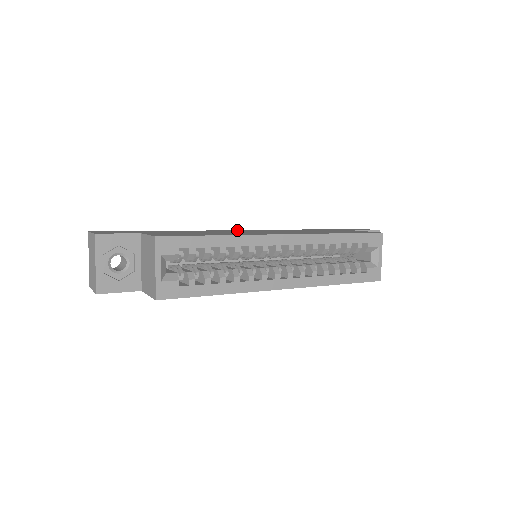
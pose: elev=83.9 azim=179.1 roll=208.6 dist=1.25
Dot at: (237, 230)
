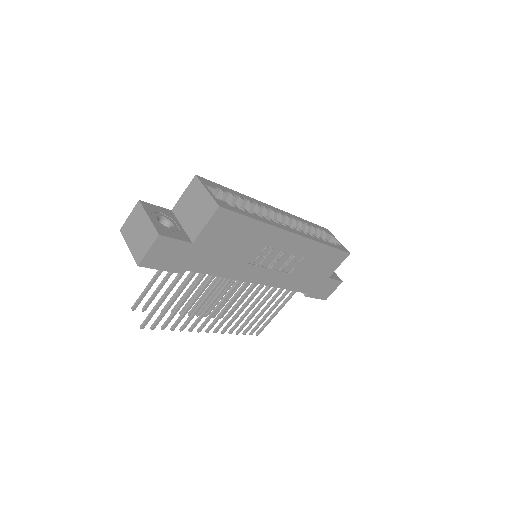
Dot at: occluded
